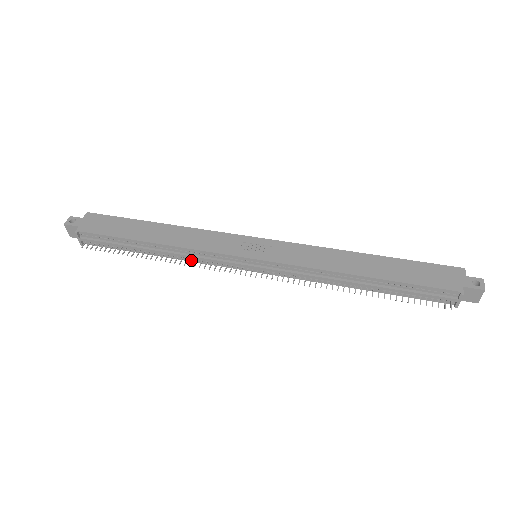
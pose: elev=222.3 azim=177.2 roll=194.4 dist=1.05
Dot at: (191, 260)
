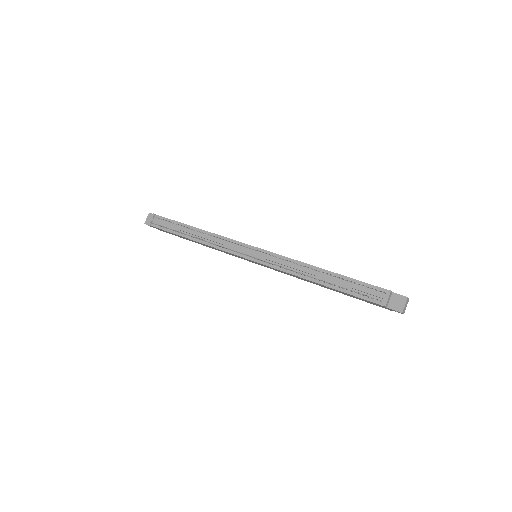
Dot at: occluded
